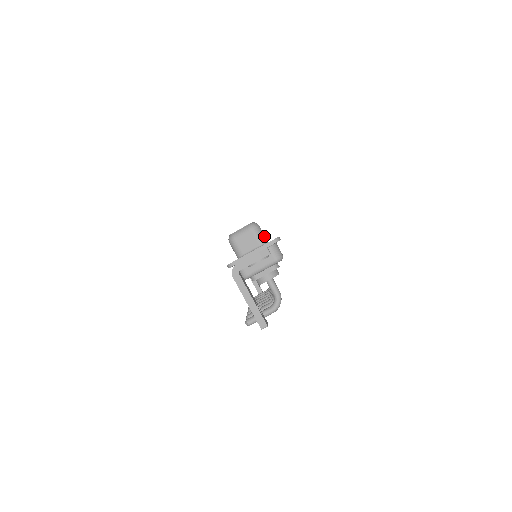
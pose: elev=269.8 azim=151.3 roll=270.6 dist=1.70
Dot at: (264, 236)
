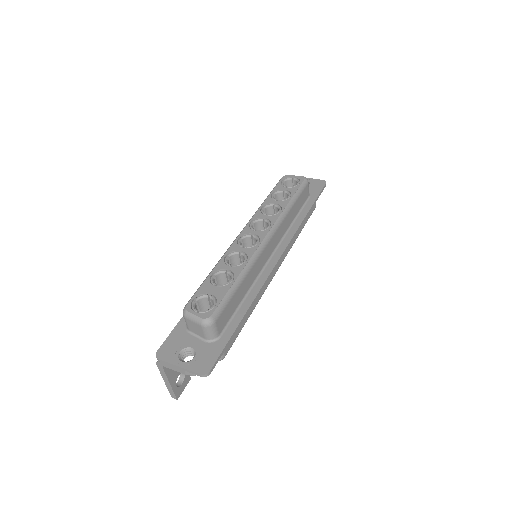
Dot at: (215, 333)
